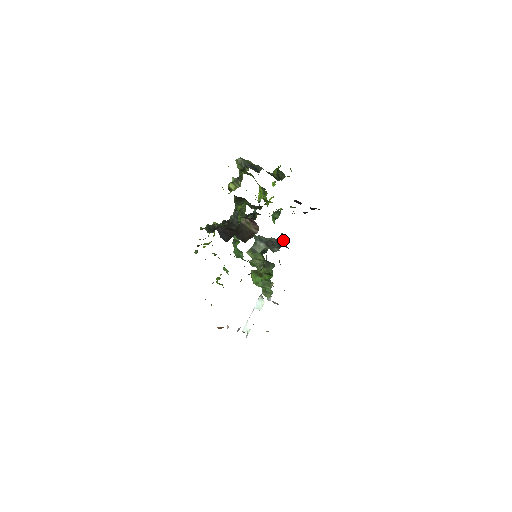
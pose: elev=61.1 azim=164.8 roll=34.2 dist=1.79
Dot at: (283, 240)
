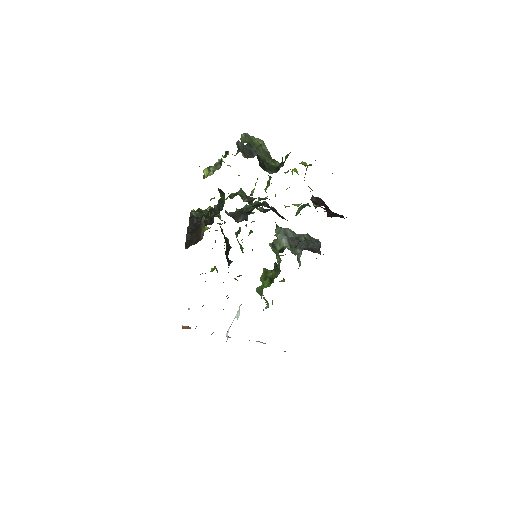
Dot at: (317, 240)
